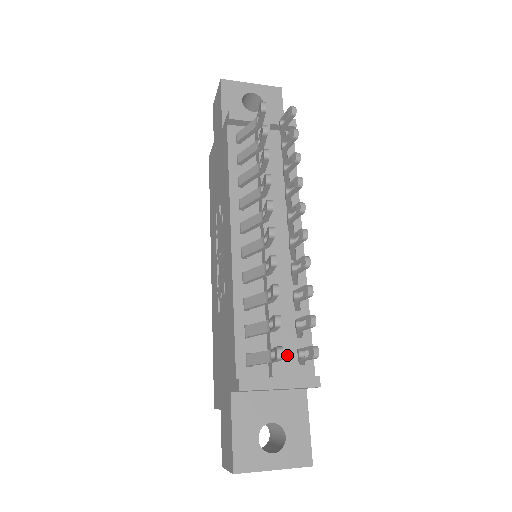
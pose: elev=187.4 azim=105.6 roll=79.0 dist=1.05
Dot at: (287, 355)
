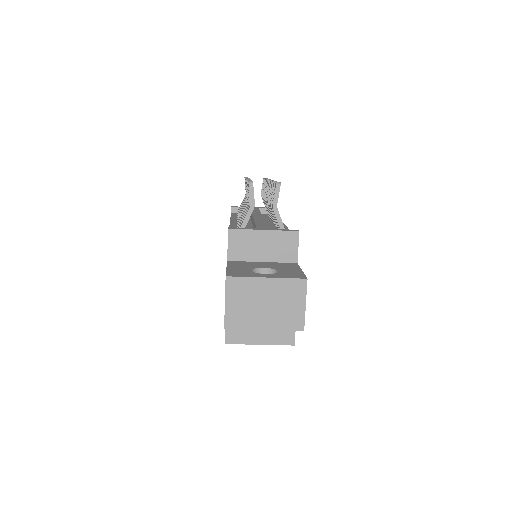
Dot at: occluded
